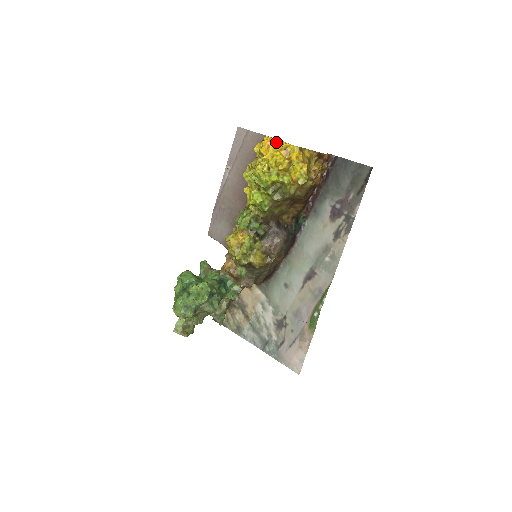
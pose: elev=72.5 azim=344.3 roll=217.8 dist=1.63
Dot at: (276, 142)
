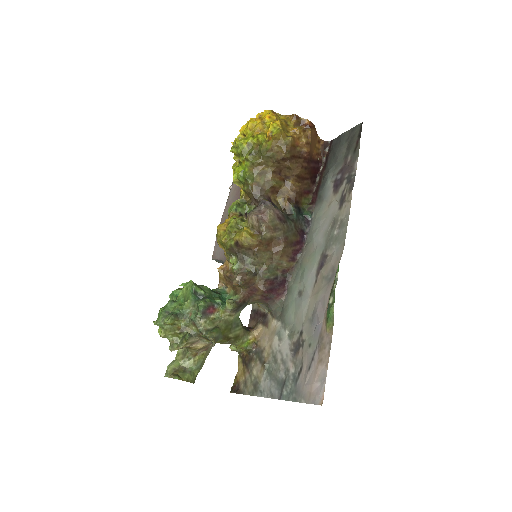
Dot at: occluded
